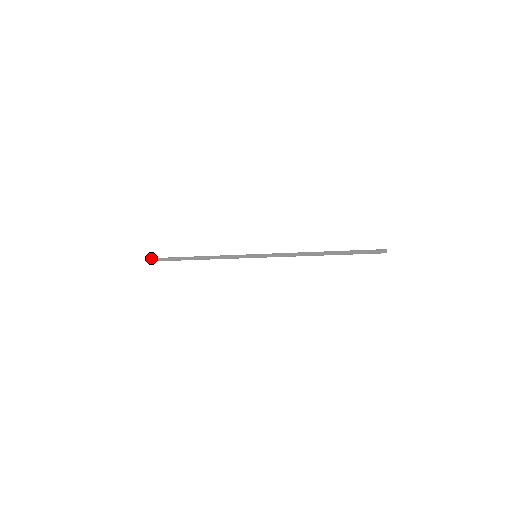
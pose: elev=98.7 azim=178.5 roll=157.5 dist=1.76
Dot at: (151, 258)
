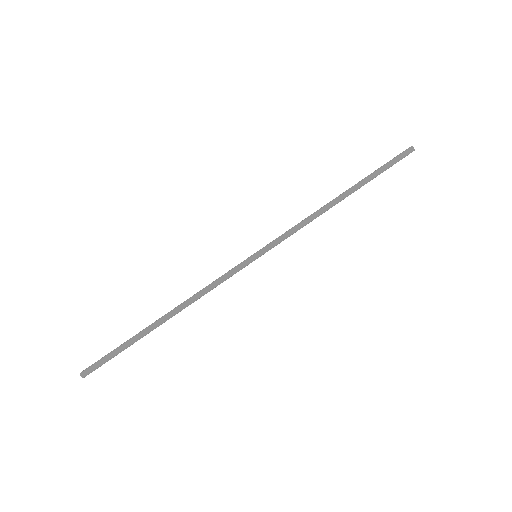
Dot at: (81, 374)
